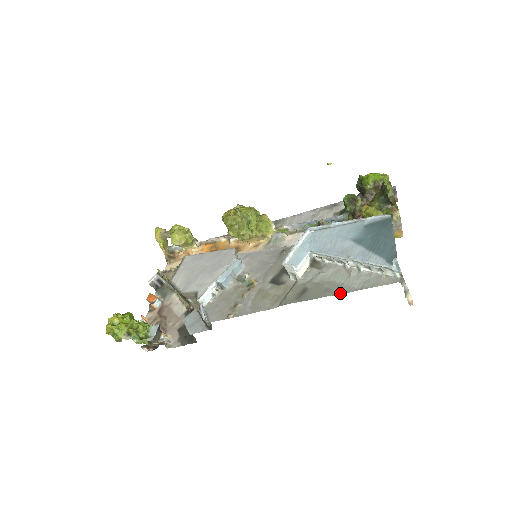
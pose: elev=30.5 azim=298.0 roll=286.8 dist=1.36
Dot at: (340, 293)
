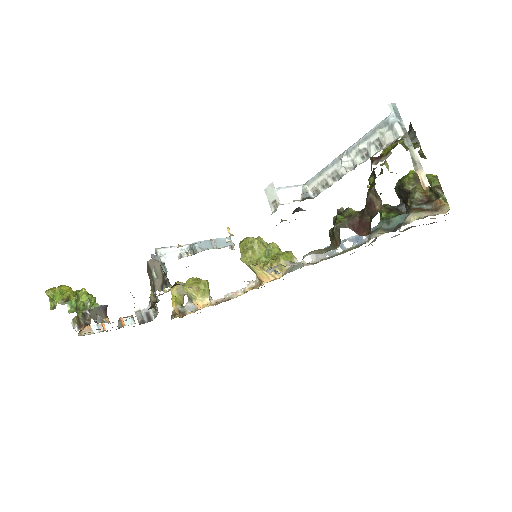
Dot at: occluded
